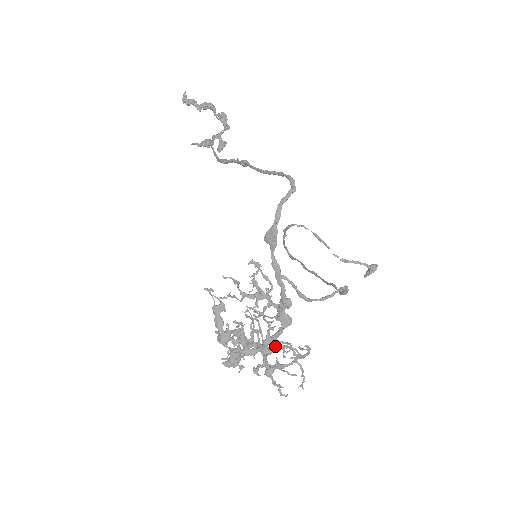
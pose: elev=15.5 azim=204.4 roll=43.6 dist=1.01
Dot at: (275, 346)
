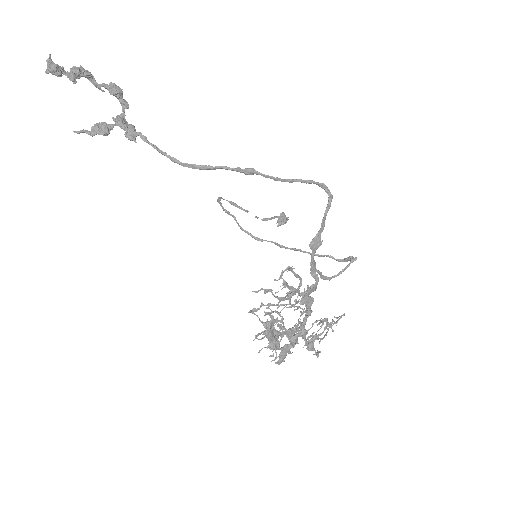
Dot at: occluded
